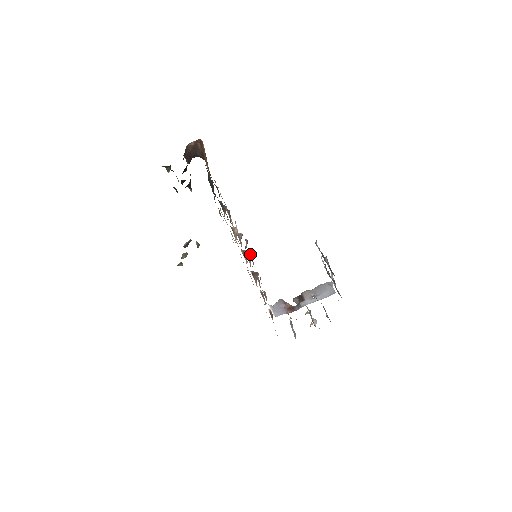
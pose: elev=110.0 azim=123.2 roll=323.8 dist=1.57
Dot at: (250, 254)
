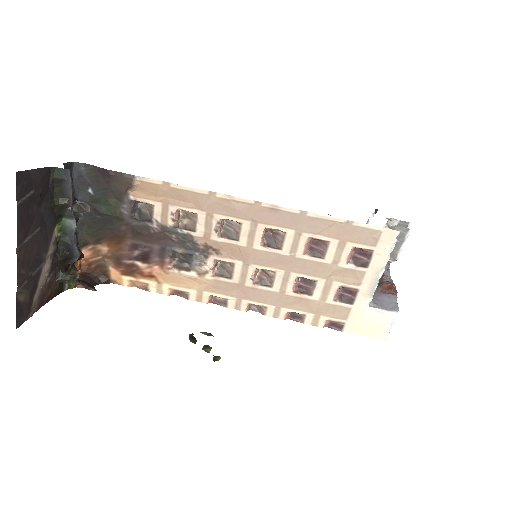
Dot at: (257, 276)
